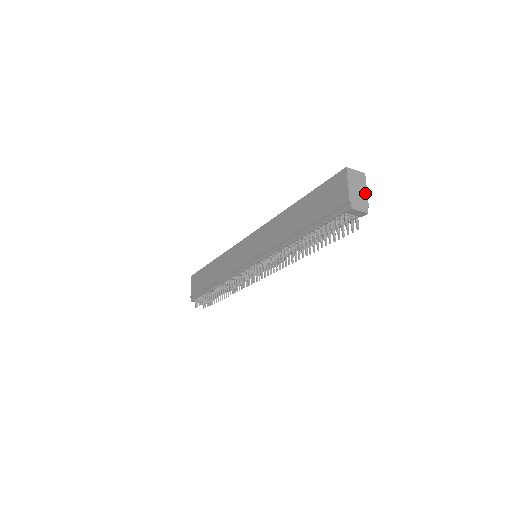
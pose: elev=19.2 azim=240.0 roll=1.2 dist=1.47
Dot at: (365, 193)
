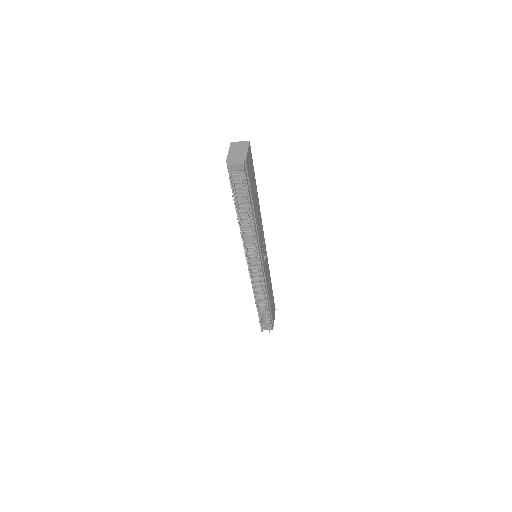
Dot at: (245, 153)
